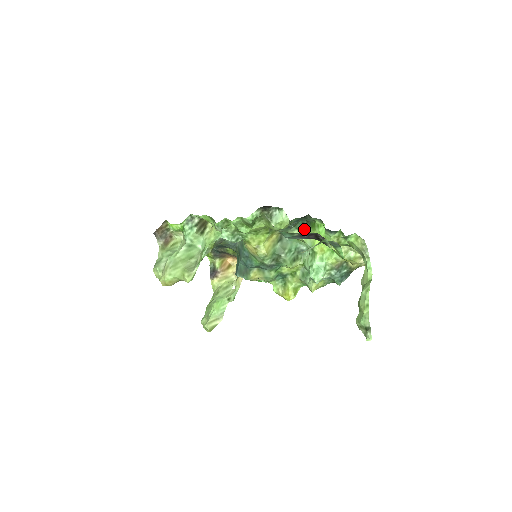
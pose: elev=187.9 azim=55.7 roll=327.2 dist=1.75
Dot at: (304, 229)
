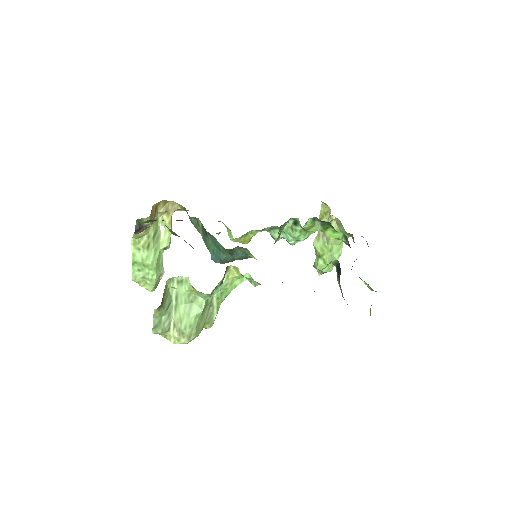
Dot at: (308, 220)
